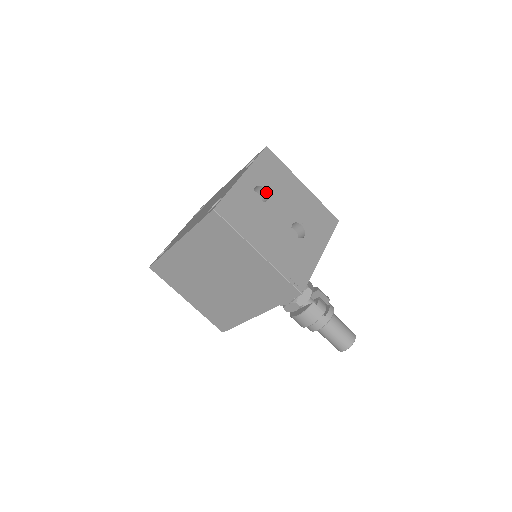
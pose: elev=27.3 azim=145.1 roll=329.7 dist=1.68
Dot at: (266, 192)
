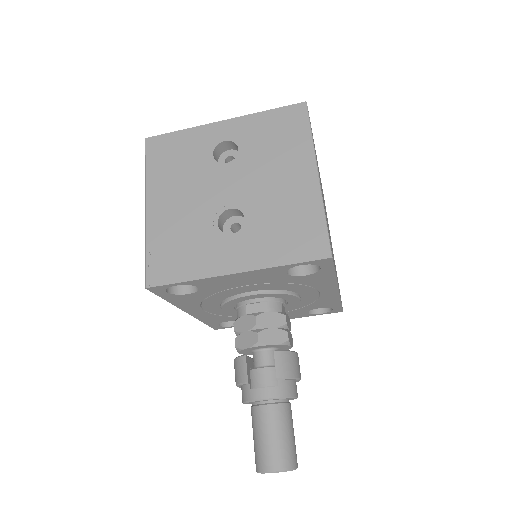
Dot at: (238, 154)
